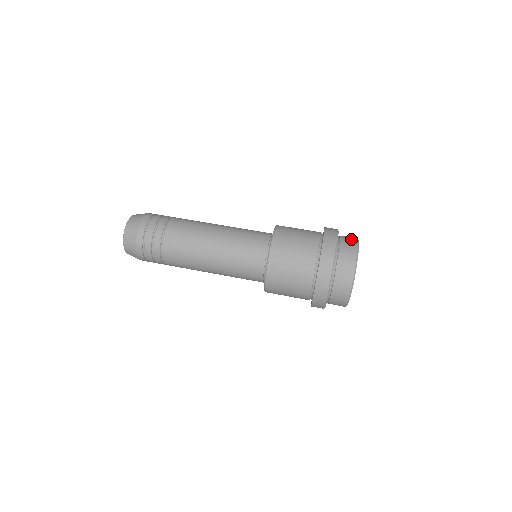
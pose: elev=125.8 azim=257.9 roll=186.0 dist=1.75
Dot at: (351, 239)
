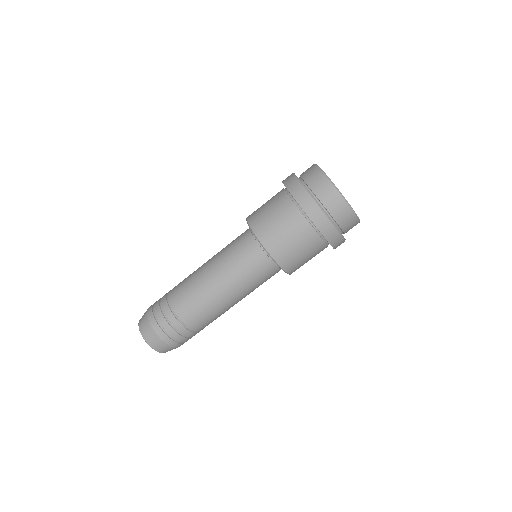
Dot at: (326, 189)
